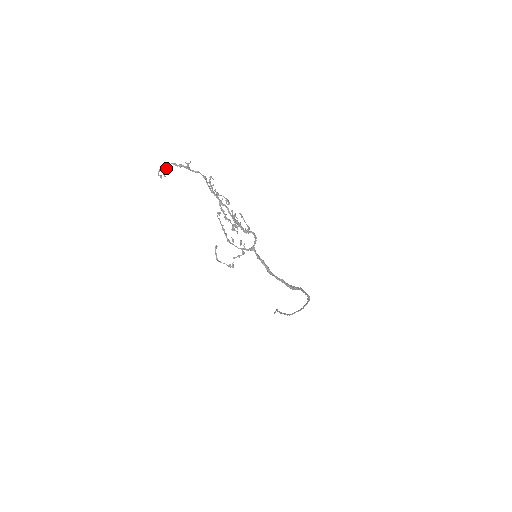
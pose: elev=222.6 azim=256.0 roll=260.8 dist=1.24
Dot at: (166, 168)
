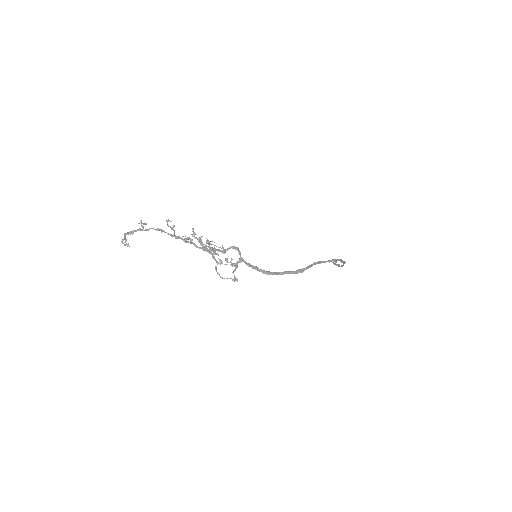
Dot at: (124, 239)
